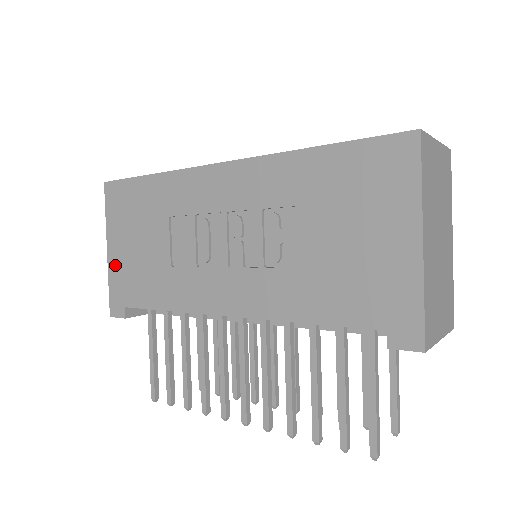
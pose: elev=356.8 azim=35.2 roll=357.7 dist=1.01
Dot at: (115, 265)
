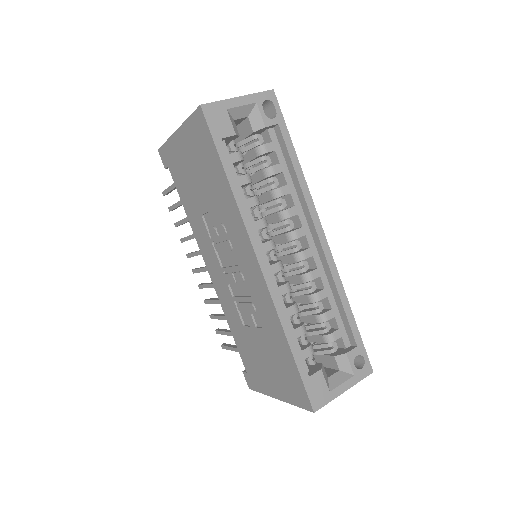
Dot at: (176, 146)
